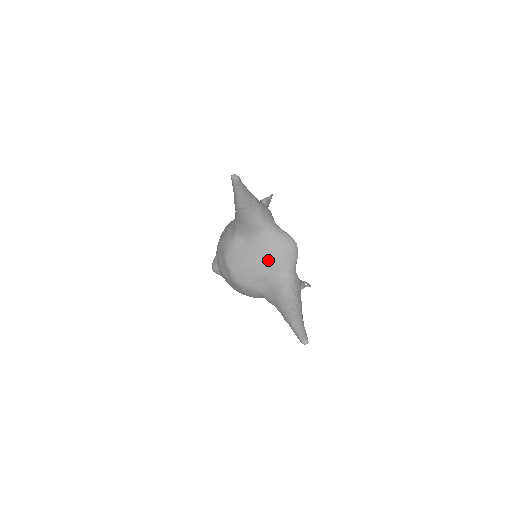
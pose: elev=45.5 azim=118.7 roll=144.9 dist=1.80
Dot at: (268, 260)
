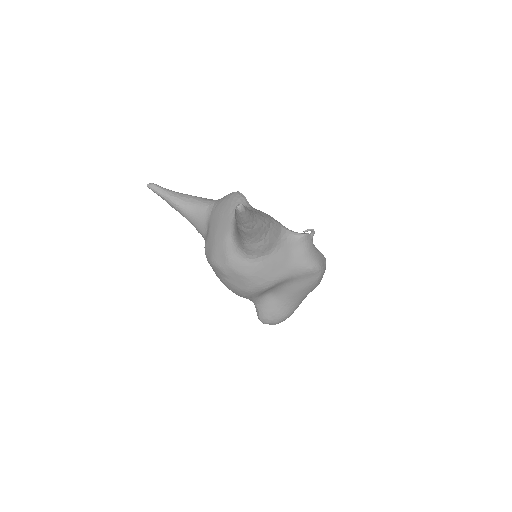
Dot at: (221, 219)
